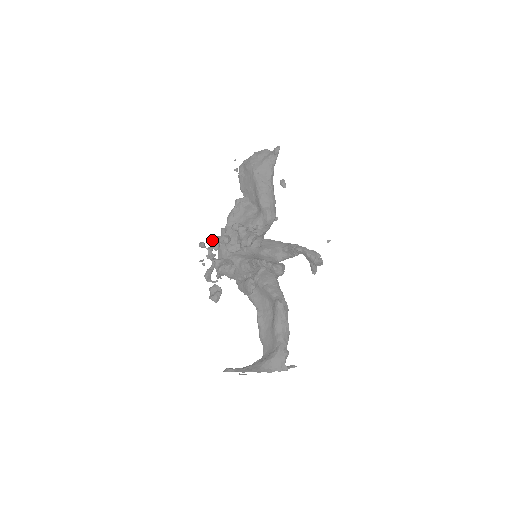
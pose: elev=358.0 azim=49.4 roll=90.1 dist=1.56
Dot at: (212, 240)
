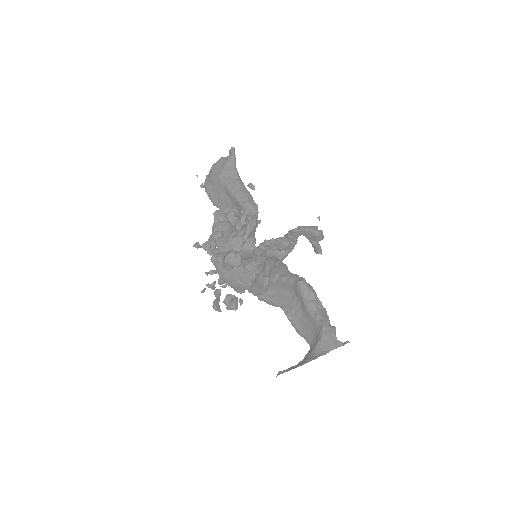
Dot at: (205, 244)
